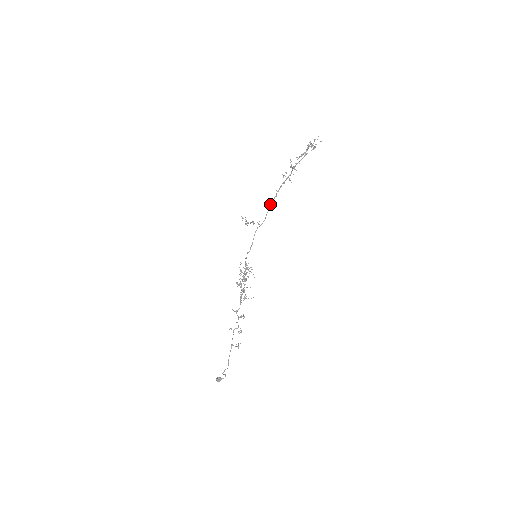
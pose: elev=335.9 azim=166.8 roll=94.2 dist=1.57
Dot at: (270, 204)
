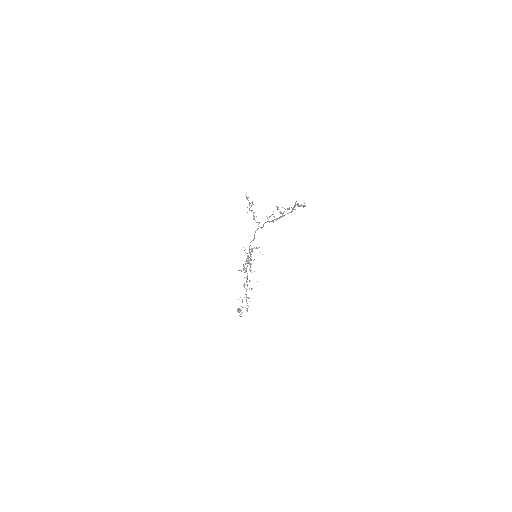
Dot at: (264, 223)
